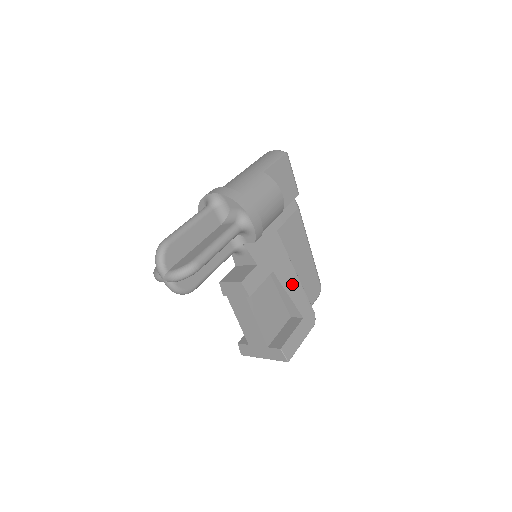
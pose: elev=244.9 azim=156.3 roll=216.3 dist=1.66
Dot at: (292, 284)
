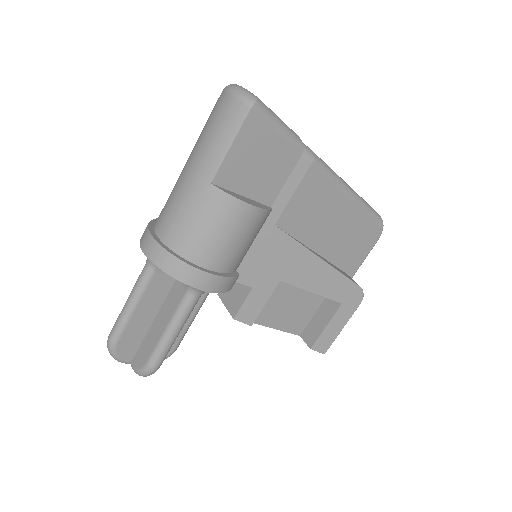
Dot at: (317, 277)
